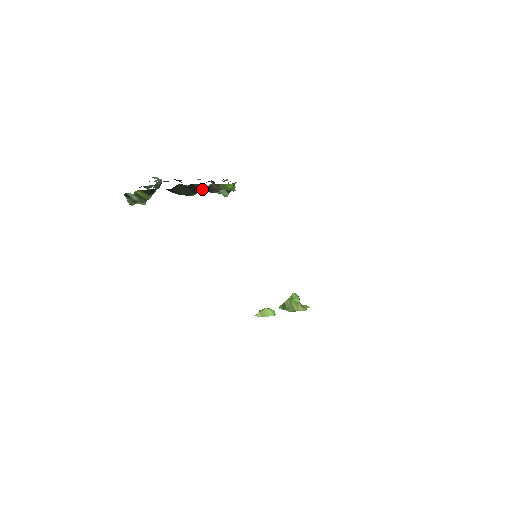
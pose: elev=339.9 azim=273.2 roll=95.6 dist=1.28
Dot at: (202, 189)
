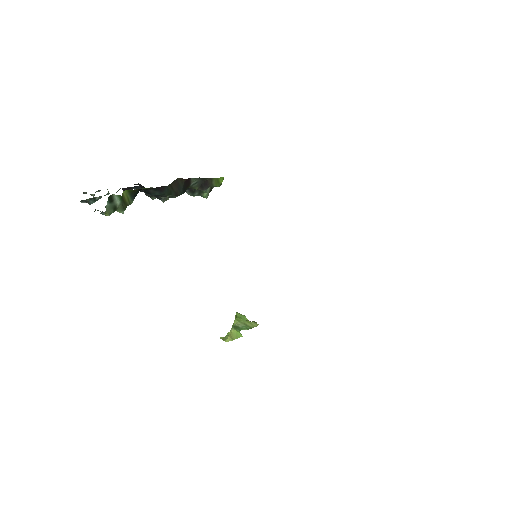
Dot at: (194, 186)
